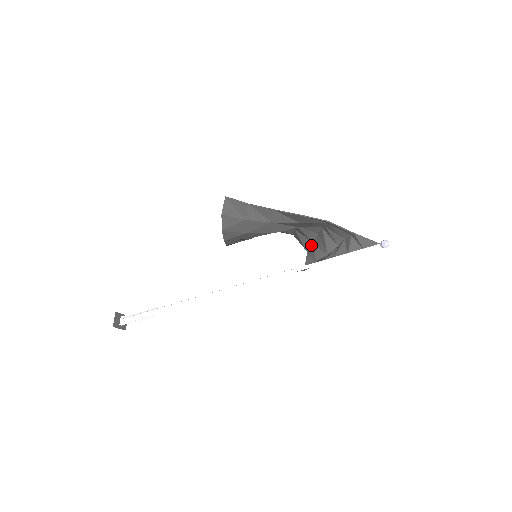
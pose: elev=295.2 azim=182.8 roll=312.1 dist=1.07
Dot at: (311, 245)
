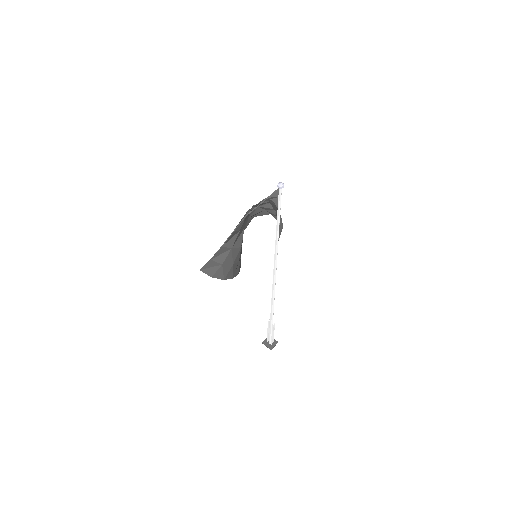
Dot at: (266, 211)
